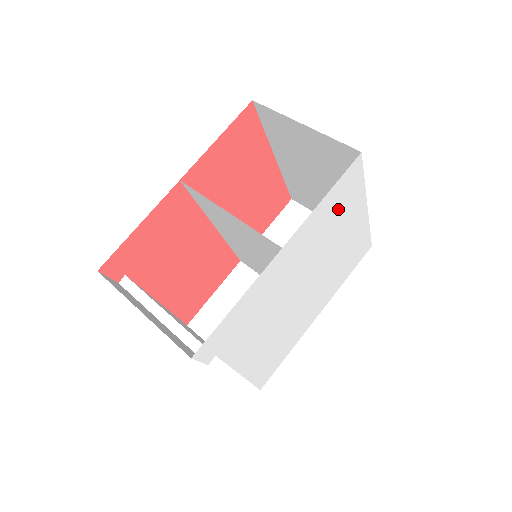
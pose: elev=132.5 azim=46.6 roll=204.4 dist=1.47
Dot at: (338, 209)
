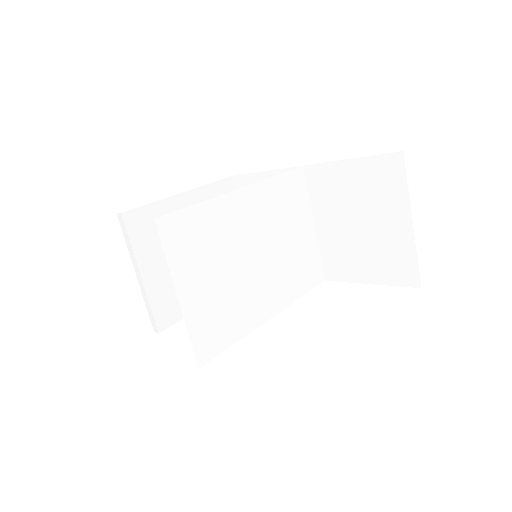
Dot at: occluded
